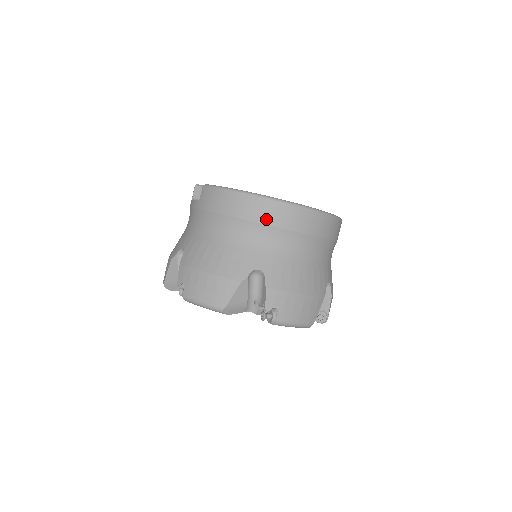
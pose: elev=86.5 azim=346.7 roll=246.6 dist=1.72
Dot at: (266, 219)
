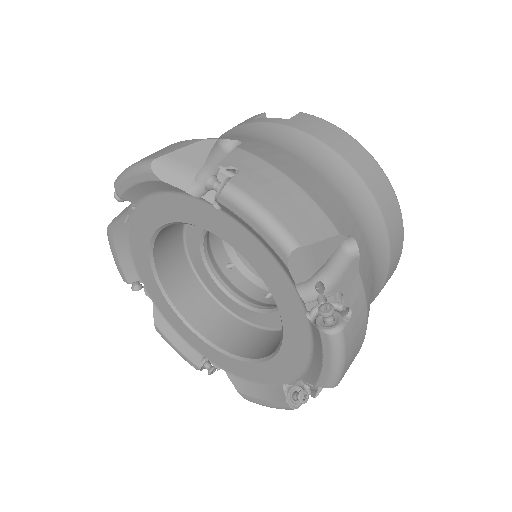
Dot at: (380, 199)
